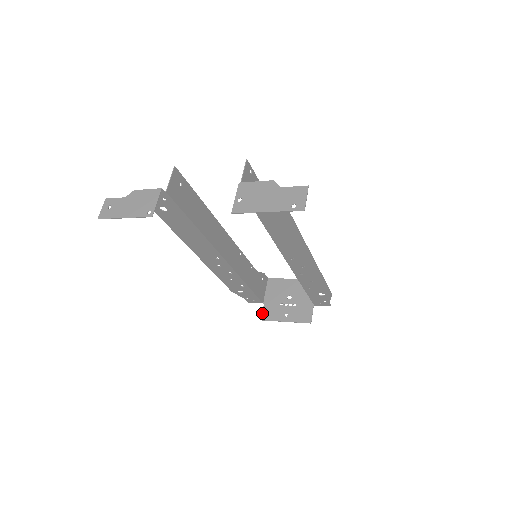
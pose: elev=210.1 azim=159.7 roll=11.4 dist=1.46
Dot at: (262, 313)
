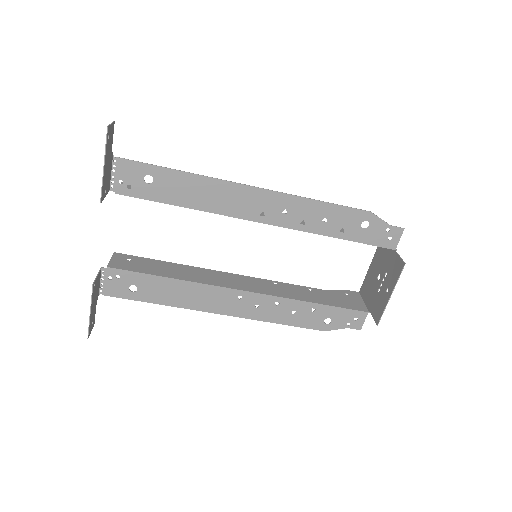
Dot at: occluded
